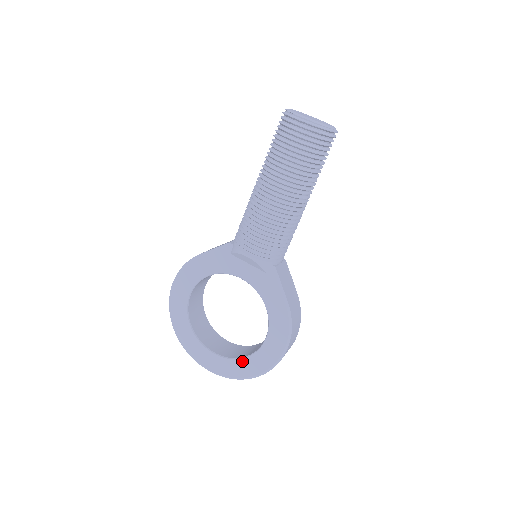
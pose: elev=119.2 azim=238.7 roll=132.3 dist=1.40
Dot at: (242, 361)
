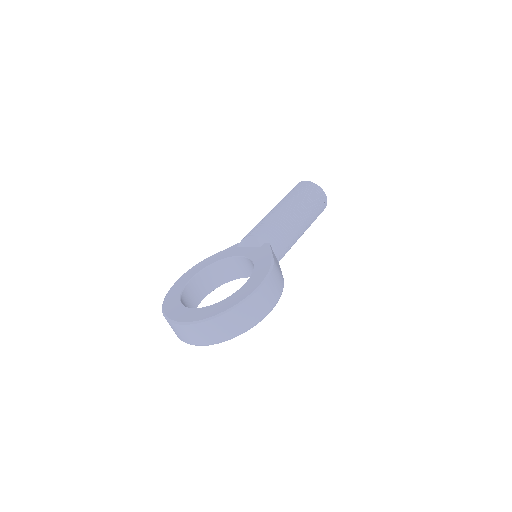
Dot at: (217, 304)
